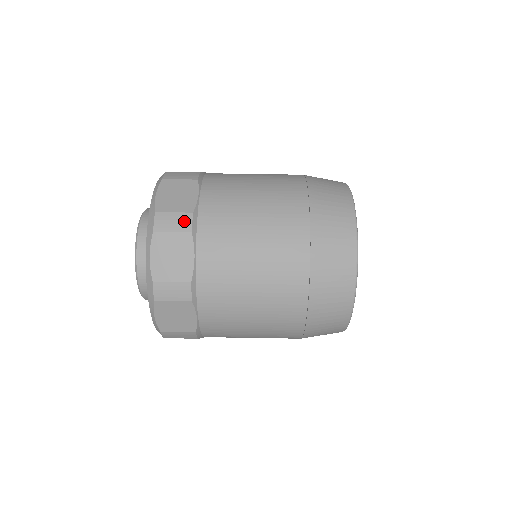
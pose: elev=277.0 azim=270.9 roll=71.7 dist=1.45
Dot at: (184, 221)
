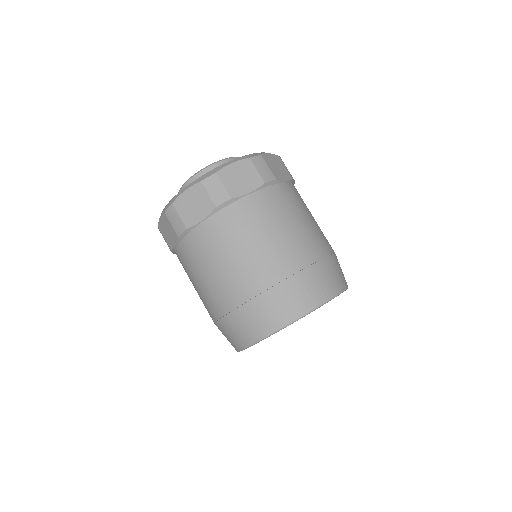
Dot at: (179, 227)
